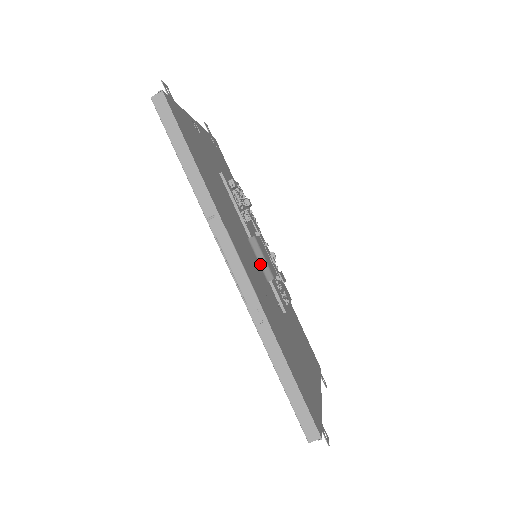
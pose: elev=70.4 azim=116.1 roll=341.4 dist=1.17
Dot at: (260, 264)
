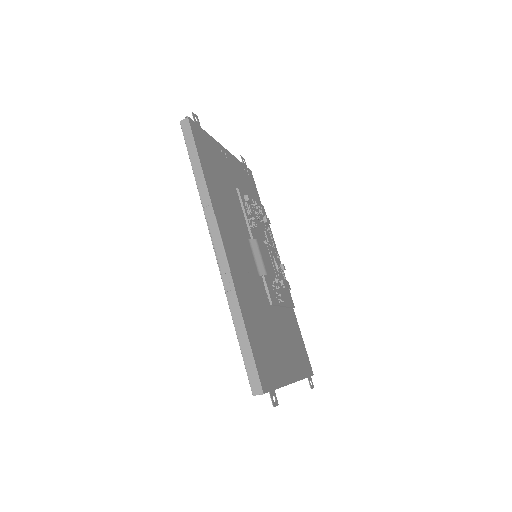
Dot at: (255, 260)
